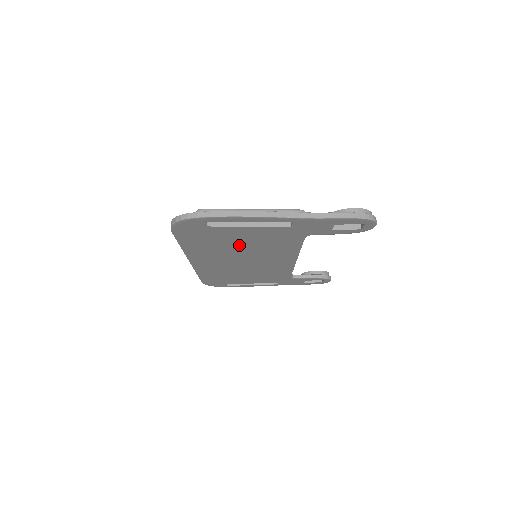
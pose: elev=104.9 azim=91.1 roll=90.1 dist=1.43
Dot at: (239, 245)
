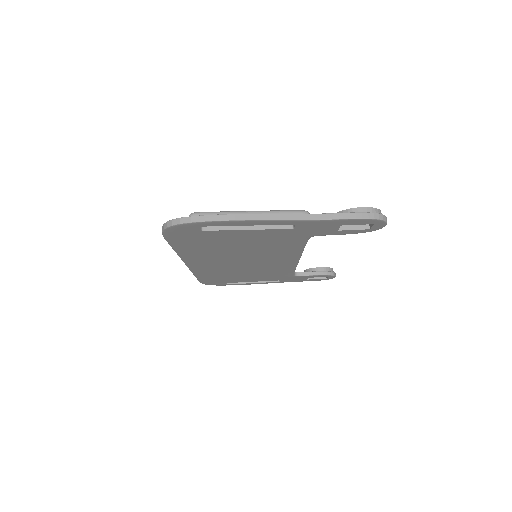
Dot at: (237, 247)
